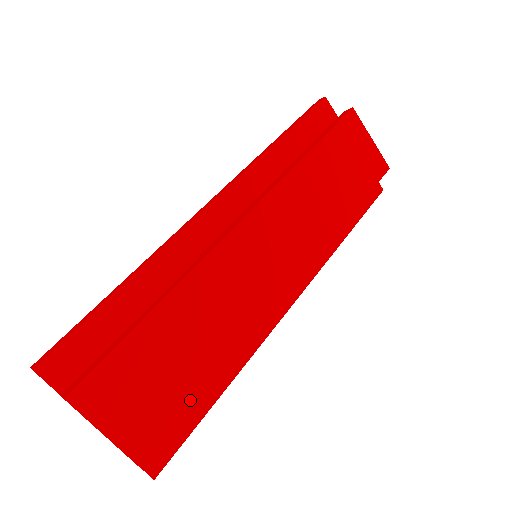
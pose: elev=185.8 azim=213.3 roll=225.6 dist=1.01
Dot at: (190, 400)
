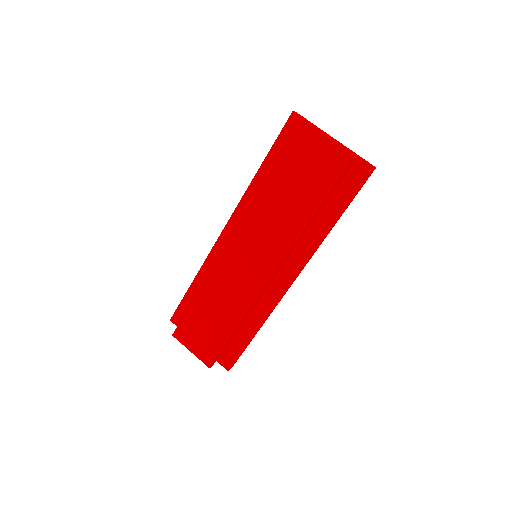
Dot at: (223, 340)
